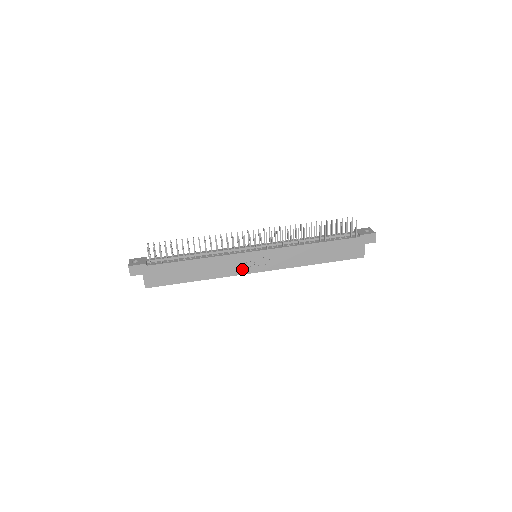
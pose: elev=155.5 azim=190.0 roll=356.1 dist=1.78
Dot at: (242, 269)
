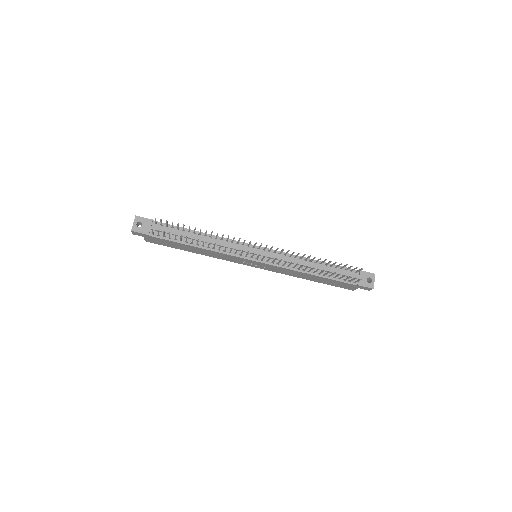
Dot at: (238, 261)
